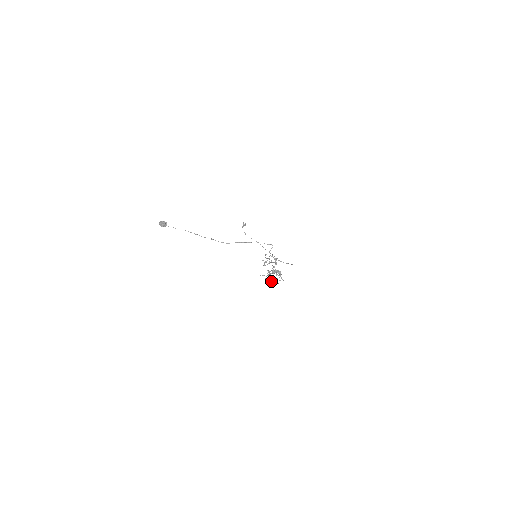
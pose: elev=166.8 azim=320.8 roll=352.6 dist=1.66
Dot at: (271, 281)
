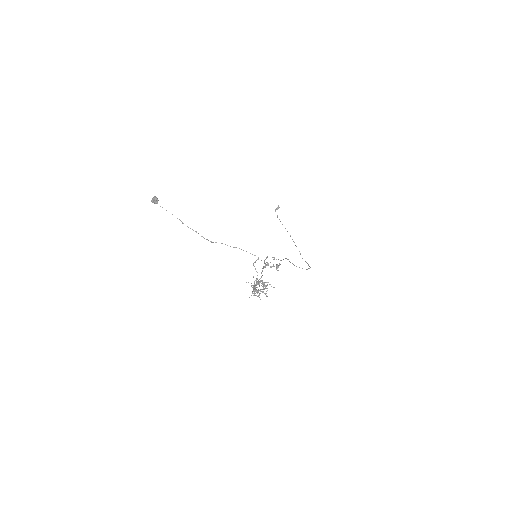
Dot at: occluded
